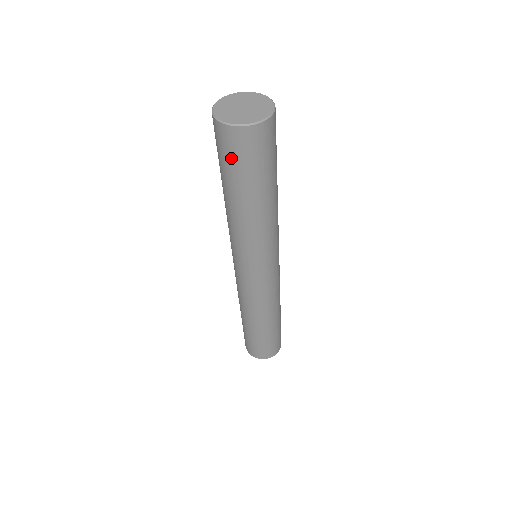
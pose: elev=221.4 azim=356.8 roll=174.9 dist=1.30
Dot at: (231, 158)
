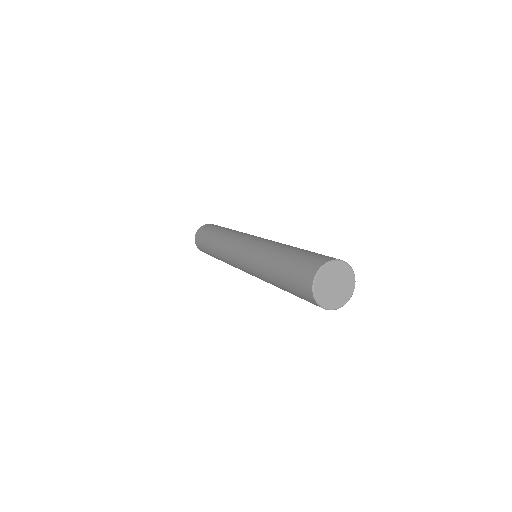
Dot at: occluded
